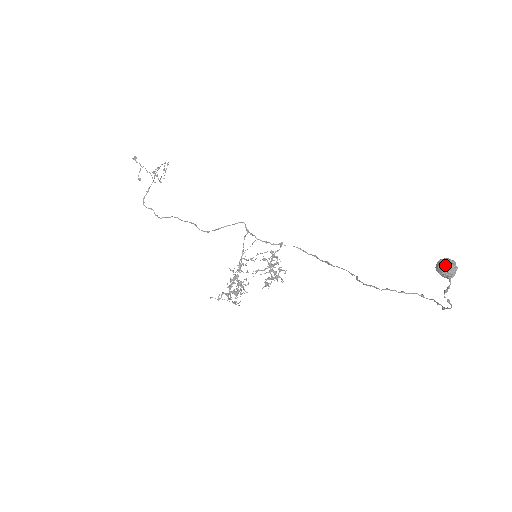
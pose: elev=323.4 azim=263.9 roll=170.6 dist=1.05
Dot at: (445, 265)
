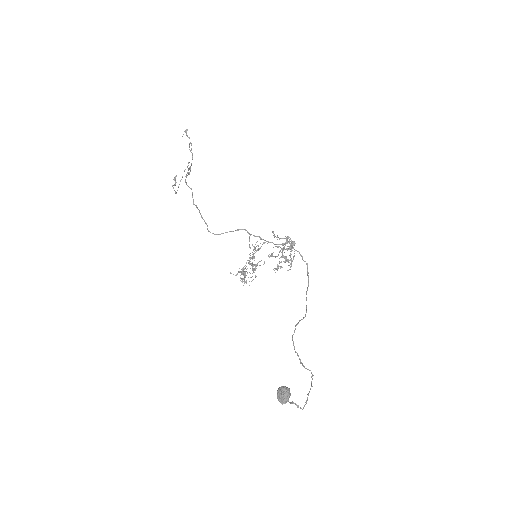
Dot at: (278, 395)
